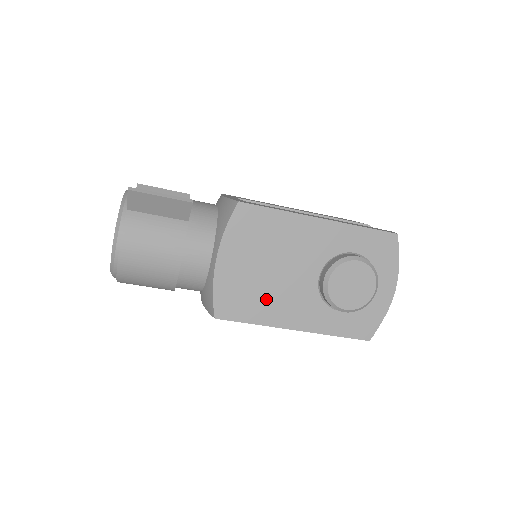
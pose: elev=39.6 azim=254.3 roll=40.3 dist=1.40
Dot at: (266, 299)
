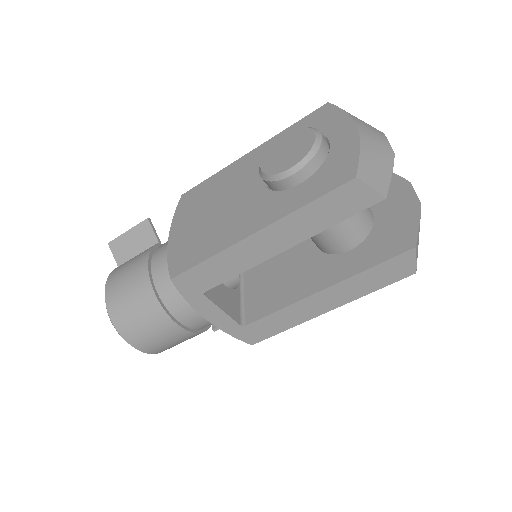
Dot at: (216, 232)
